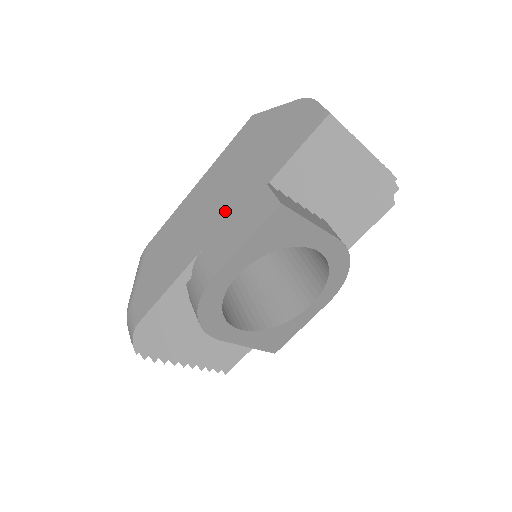
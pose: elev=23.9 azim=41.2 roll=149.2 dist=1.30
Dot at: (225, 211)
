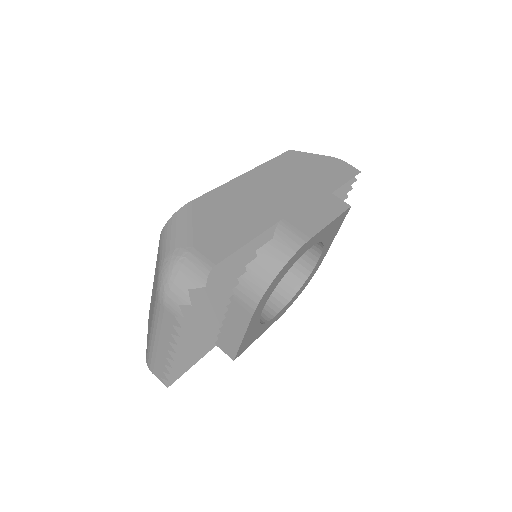
Dot at: (297, 198)
